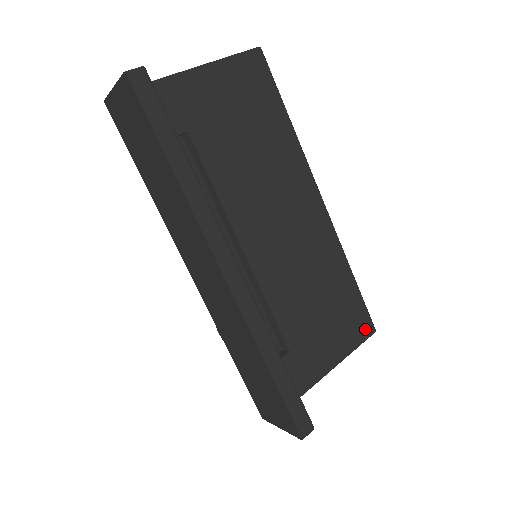
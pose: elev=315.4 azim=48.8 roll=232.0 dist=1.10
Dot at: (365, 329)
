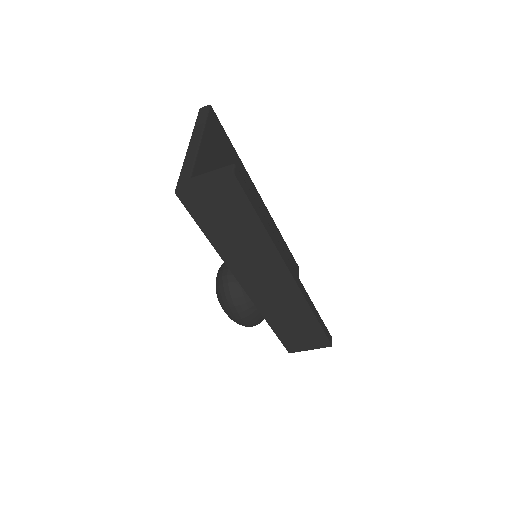
Dot at: (297, 270)
